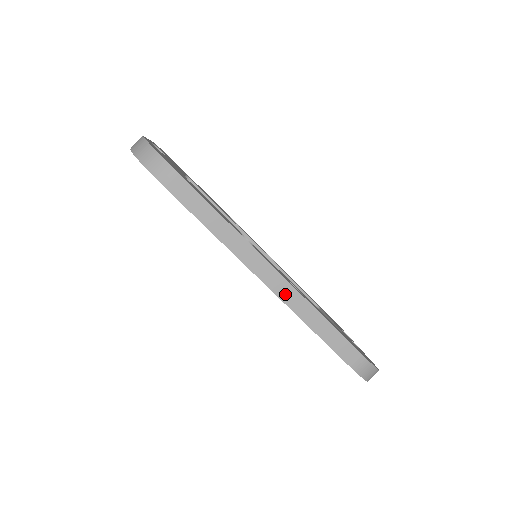
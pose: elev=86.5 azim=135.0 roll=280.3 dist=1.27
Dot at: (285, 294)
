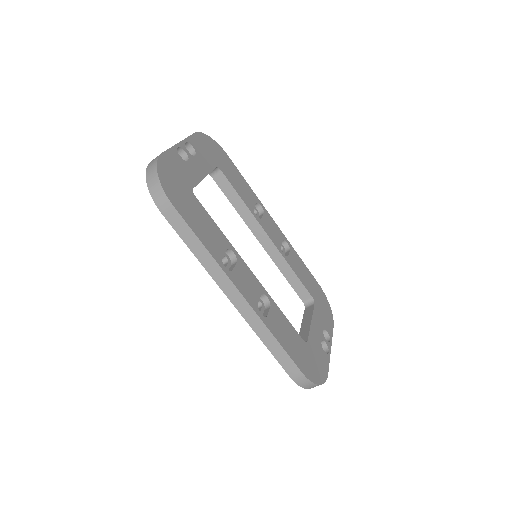
Dot at: (246, 313)
